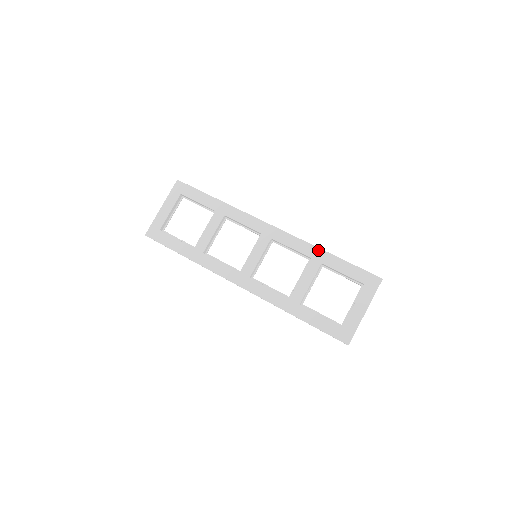
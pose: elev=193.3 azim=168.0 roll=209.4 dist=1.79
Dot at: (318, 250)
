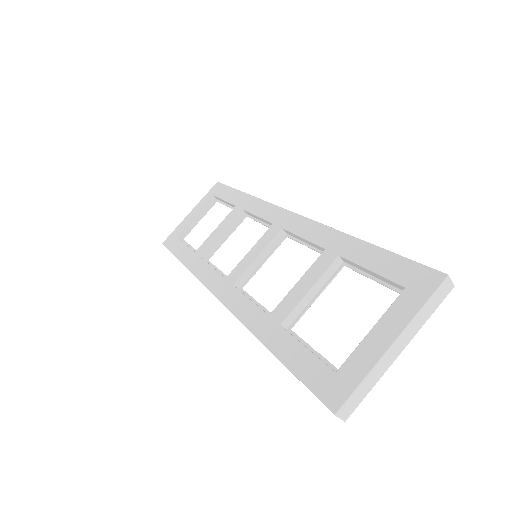
Dot at: (340, 235)
